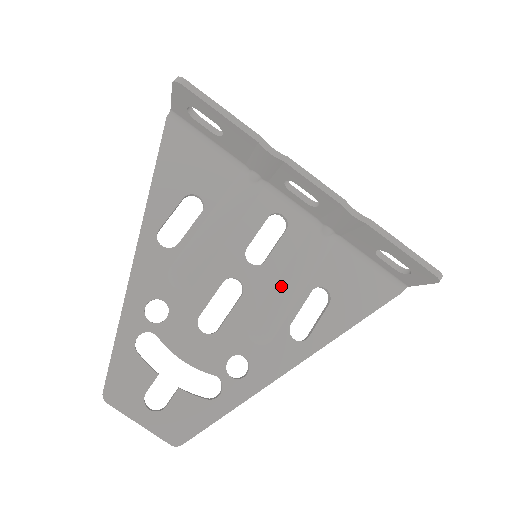
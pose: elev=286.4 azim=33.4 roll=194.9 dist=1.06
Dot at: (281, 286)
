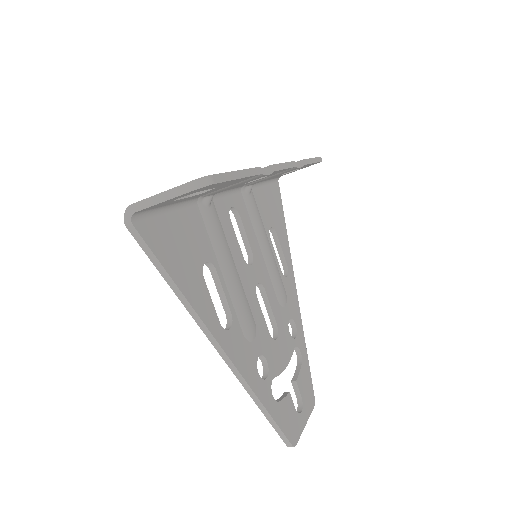
Dot at: (266, 256)
